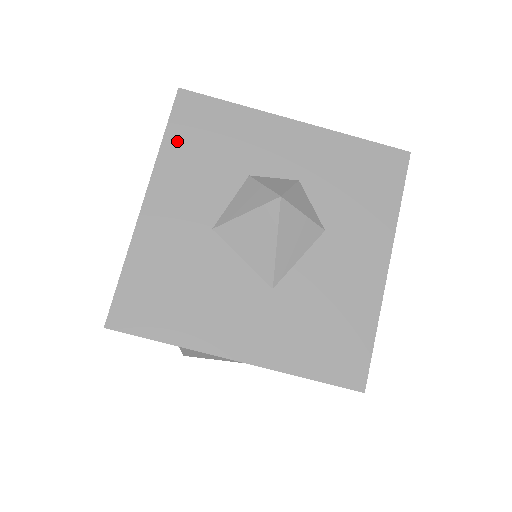
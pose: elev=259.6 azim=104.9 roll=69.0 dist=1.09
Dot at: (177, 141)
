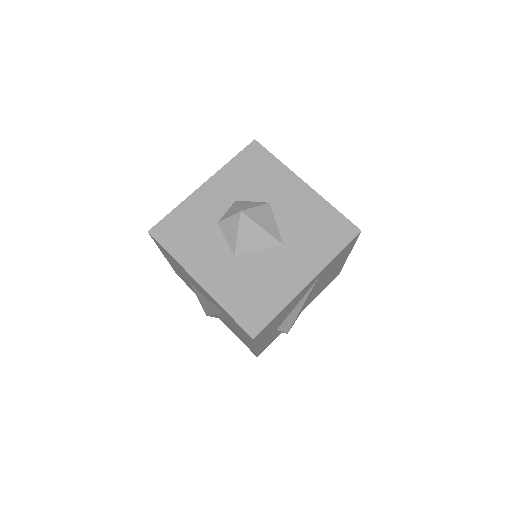
Dot at: (176, 248)
